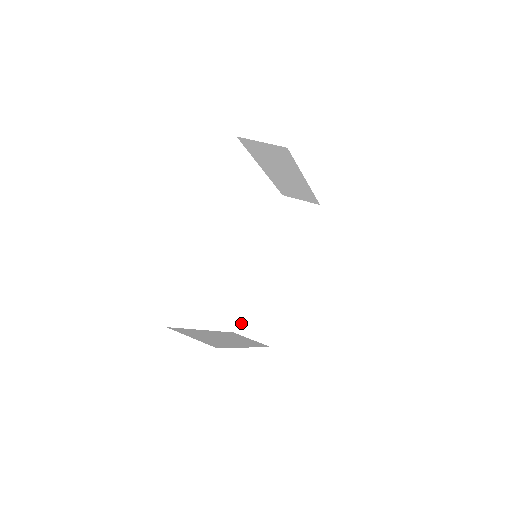
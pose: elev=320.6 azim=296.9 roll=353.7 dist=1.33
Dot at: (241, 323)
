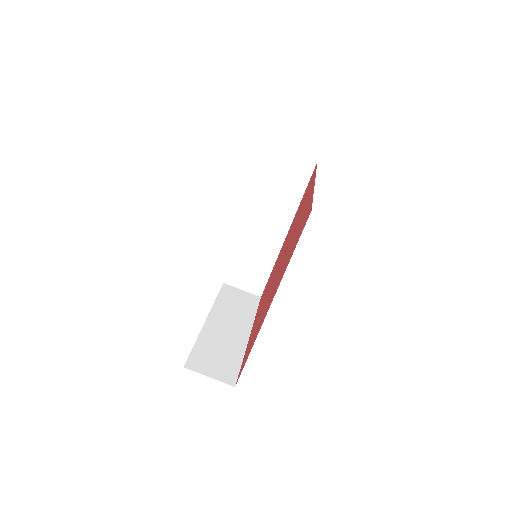
Dot at: (230, 275)
